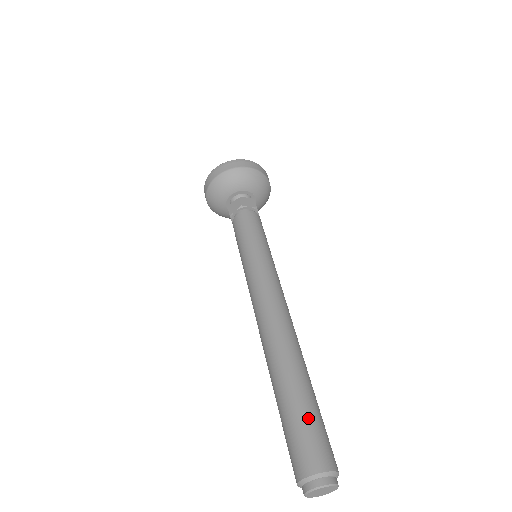
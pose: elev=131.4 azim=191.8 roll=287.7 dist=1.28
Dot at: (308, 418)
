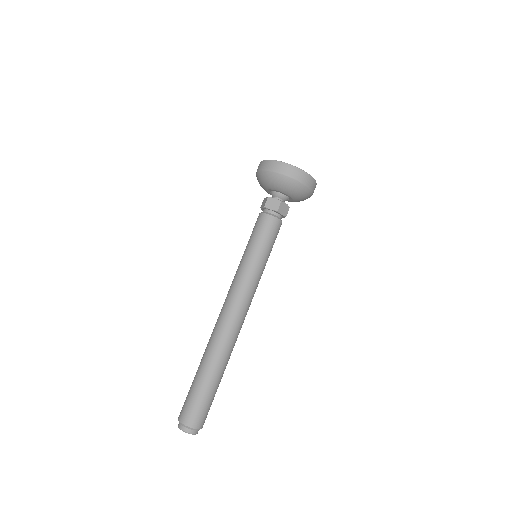
Dot at: (196, 393)
